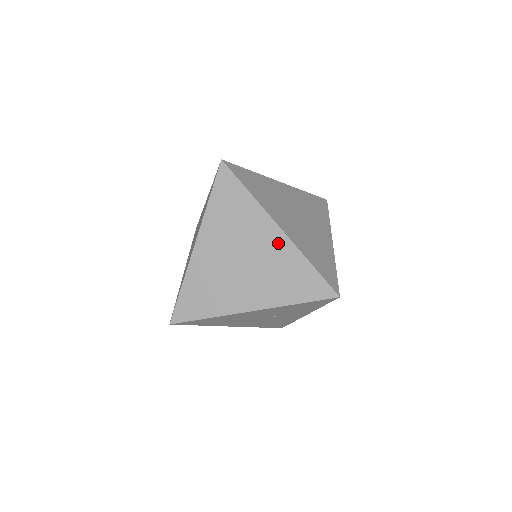
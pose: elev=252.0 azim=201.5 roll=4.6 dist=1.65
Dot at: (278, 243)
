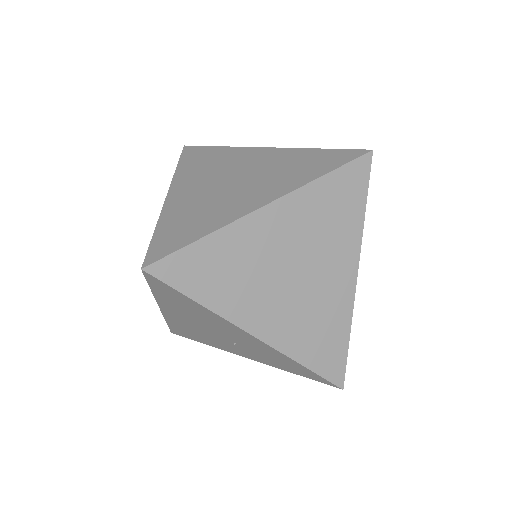
Dot at: (343, 288)
